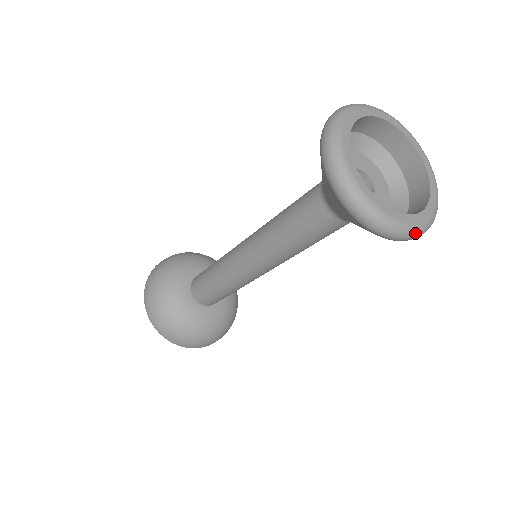
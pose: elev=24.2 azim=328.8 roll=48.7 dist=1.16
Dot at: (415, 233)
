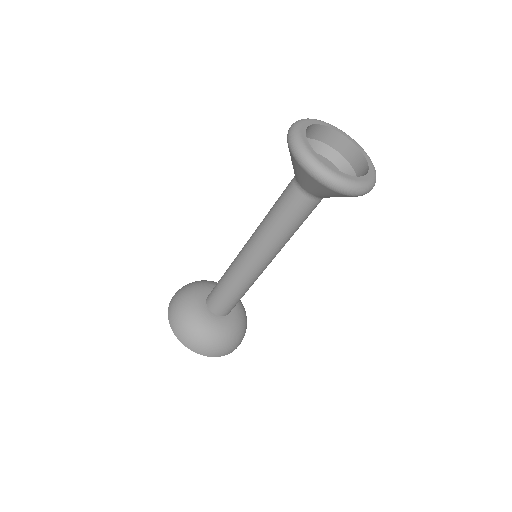
Dot at: (373, 185)
